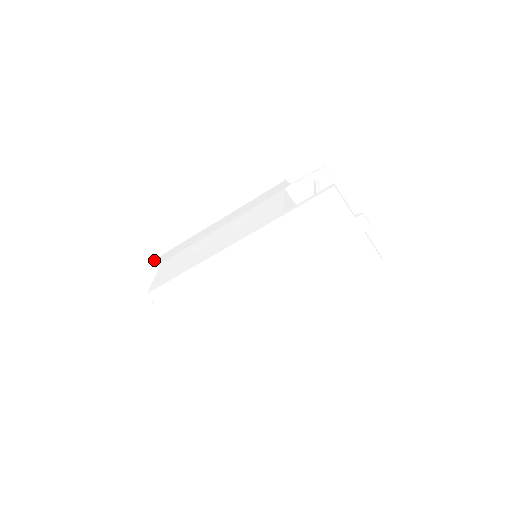
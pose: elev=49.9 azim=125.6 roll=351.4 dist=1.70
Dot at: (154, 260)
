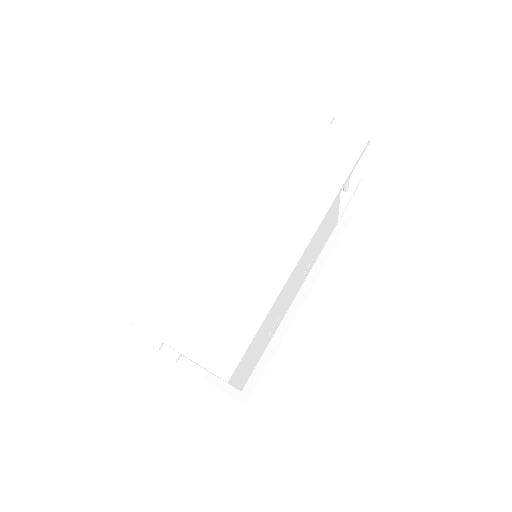
Dot at: occluded
